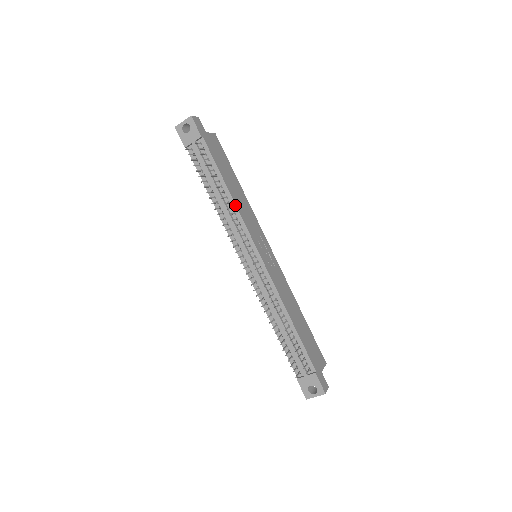
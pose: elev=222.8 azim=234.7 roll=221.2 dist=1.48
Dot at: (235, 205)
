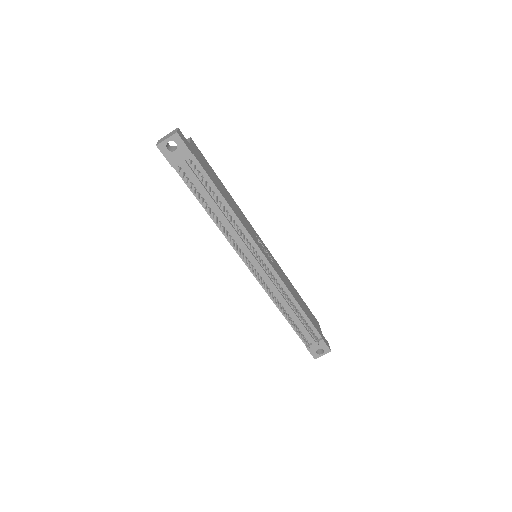
Dot at: (237, 218)
